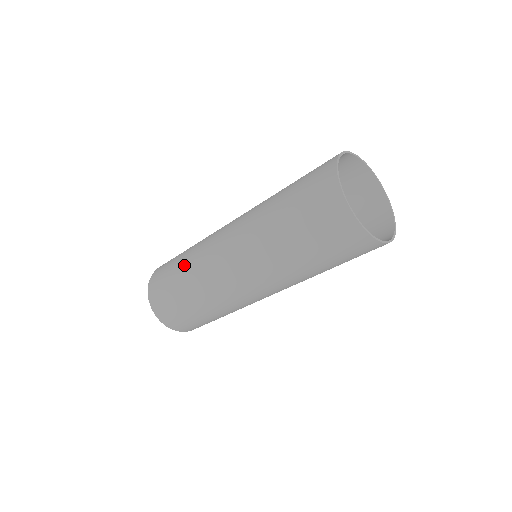
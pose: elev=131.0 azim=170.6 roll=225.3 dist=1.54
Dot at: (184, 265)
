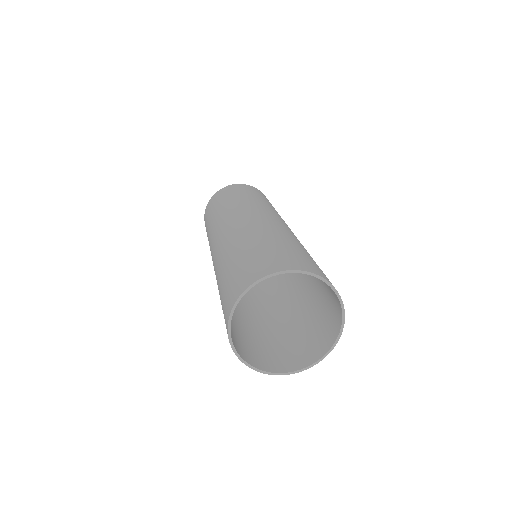
Dot at: (208, 230)
